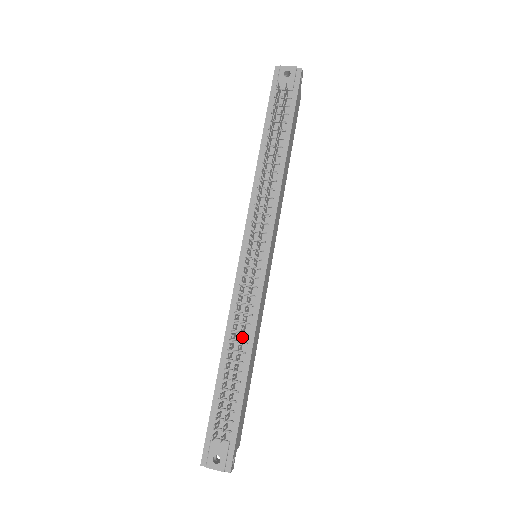
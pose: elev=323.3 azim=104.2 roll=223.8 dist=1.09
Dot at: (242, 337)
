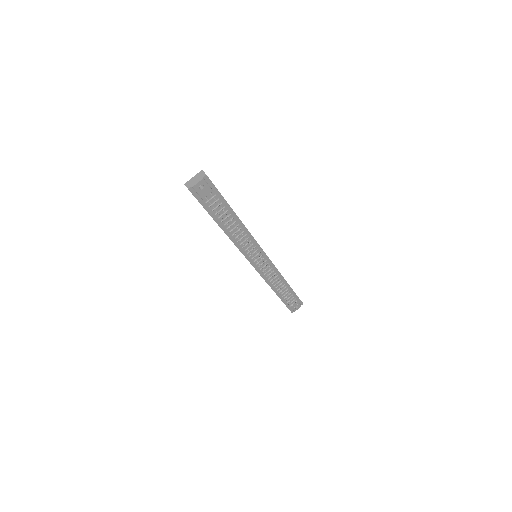
Dot at: occluded
